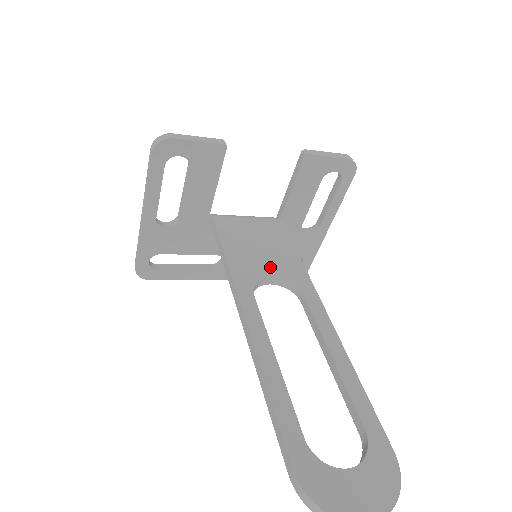
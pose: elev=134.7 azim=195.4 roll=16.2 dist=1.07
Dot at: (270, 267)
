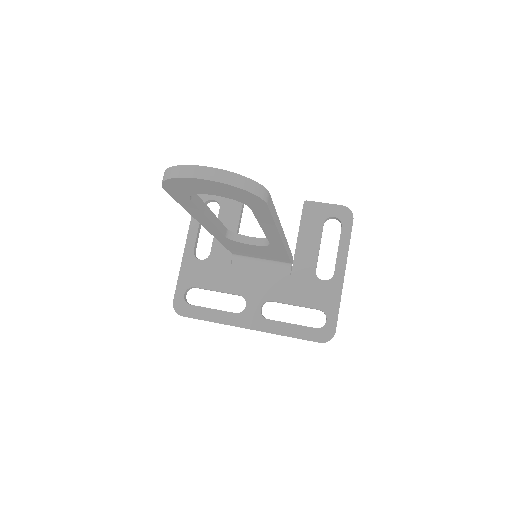
Dot at: occluded
